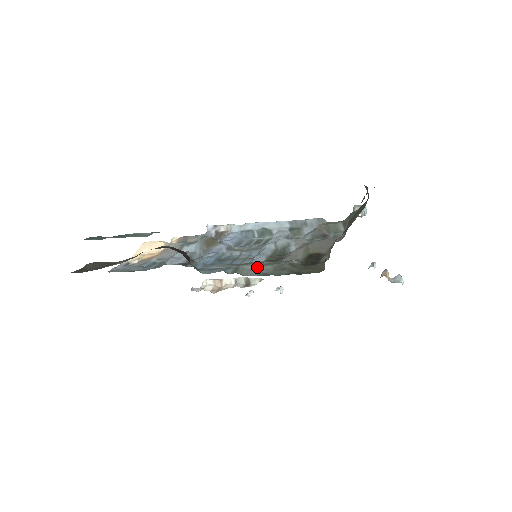
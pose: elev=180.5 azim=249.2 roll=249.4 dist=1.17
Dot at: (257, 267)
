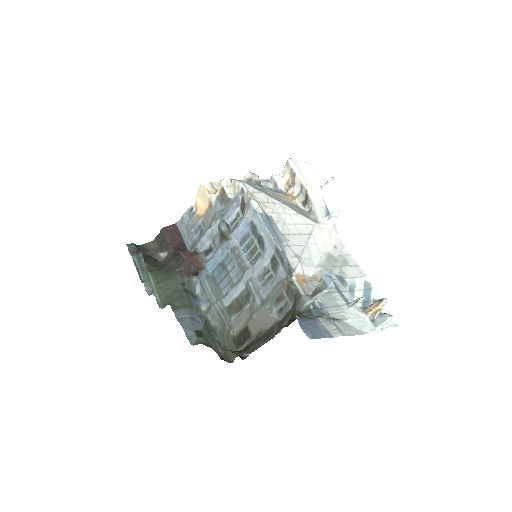
Dot at: (217, 317)
